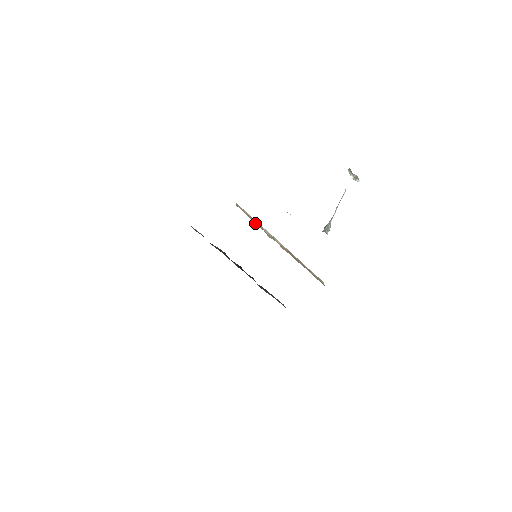
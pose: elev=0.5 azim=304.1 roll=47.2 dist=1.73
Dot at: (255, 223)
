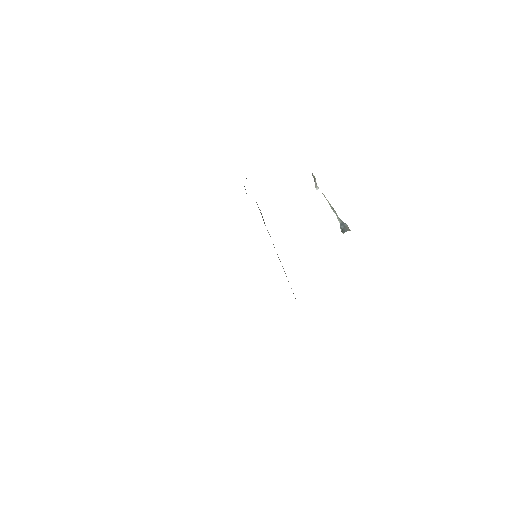
Dot at: occluded
